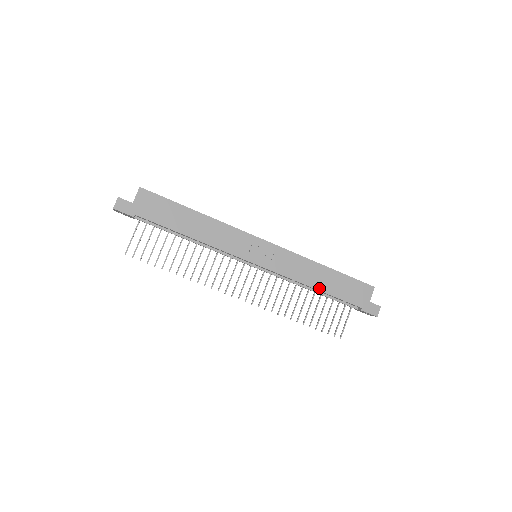
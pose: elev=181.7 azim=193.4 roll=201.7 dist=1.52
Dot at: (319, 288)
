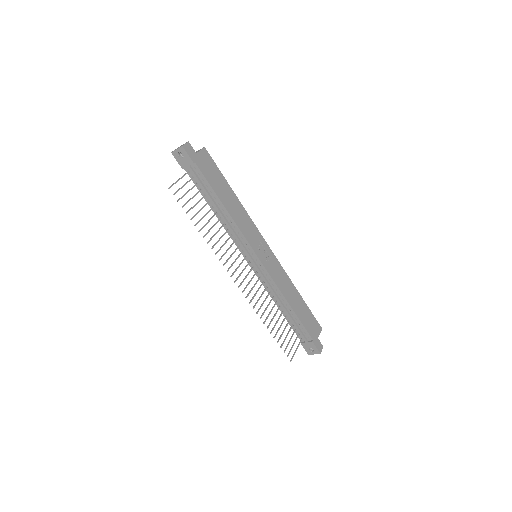
Dot at: (292, 306)
